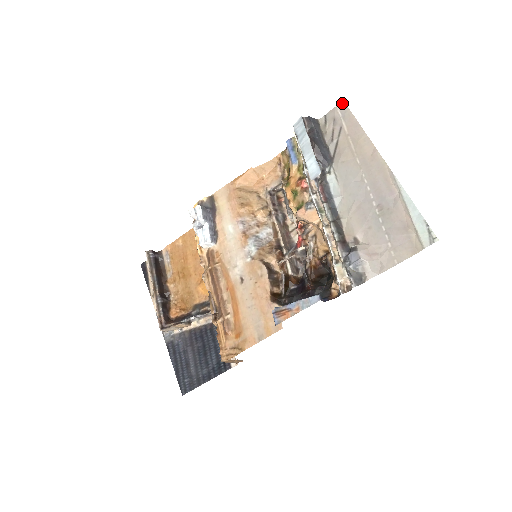
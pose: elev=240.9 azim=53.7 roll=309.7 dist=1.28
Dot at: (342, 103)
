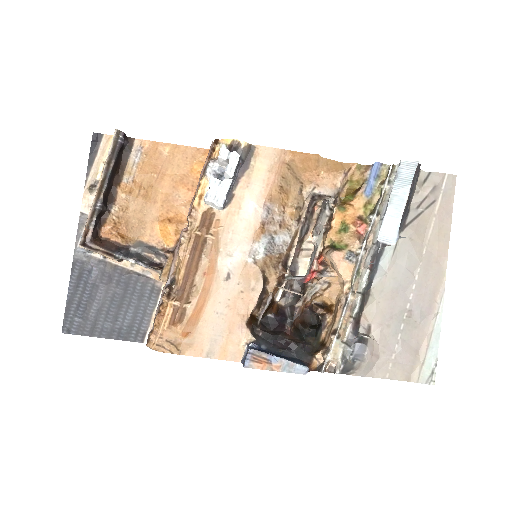
Dot at: (454, 176)
